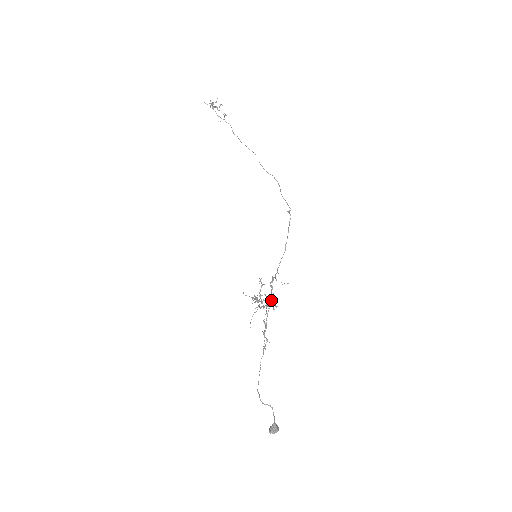
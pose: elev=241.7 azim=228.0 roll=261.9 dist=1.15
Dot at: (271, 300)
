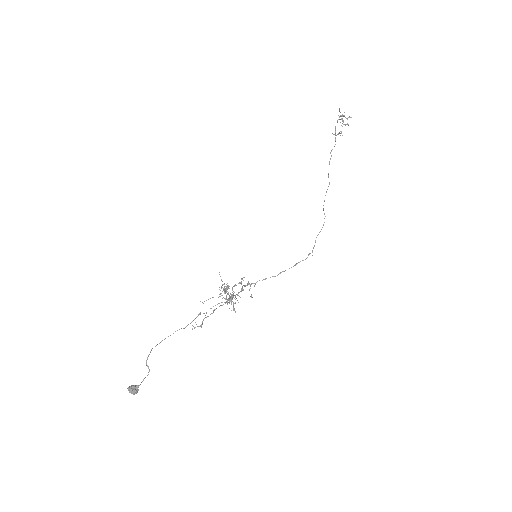
Dot at: occluded
